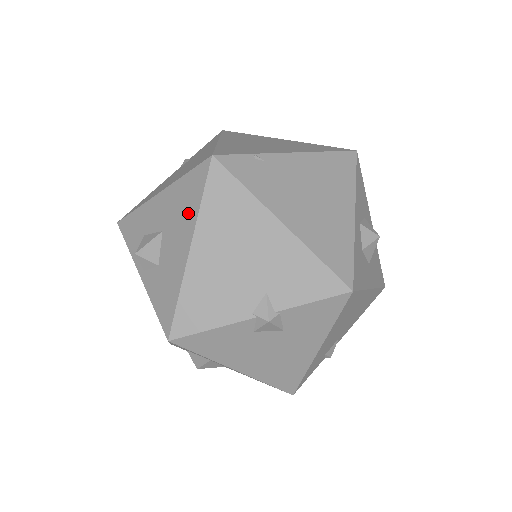
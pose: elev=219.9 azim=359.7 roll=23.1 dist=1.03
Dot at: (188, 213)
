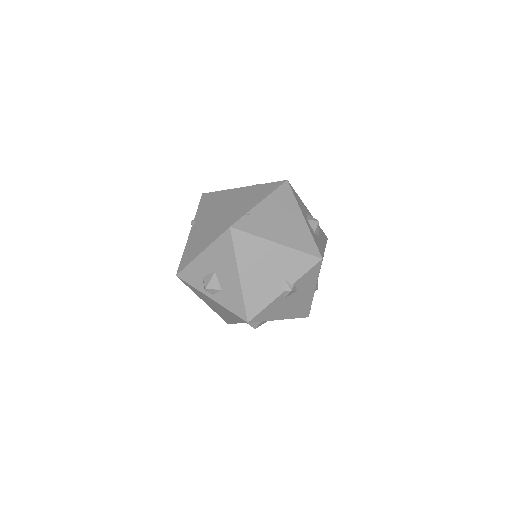
Dot at: (229, 259)
